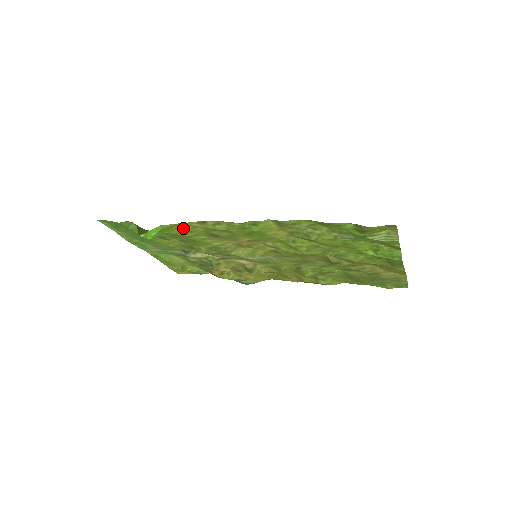
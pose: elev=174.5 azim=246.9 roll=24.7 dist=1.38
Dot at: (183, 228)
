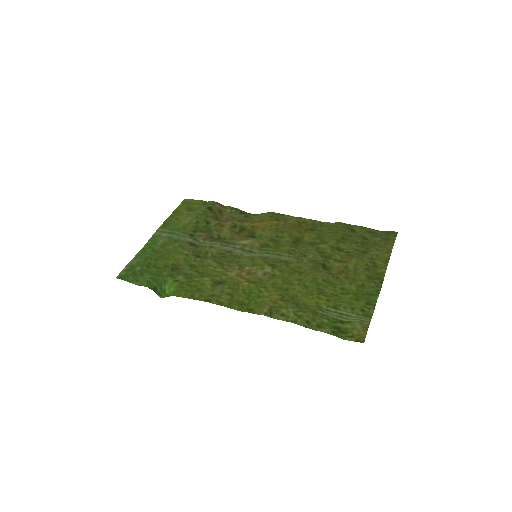
Dot at: (192, 292)
